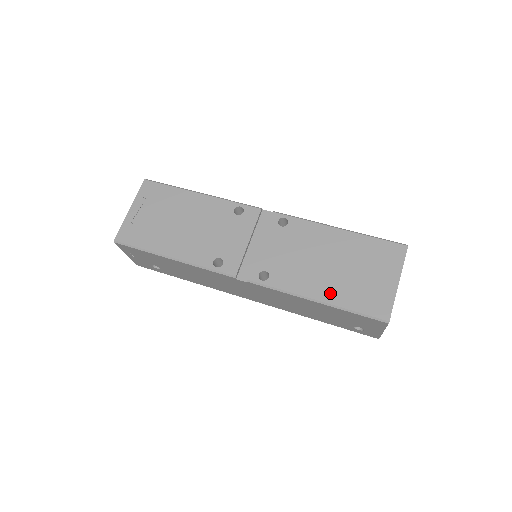
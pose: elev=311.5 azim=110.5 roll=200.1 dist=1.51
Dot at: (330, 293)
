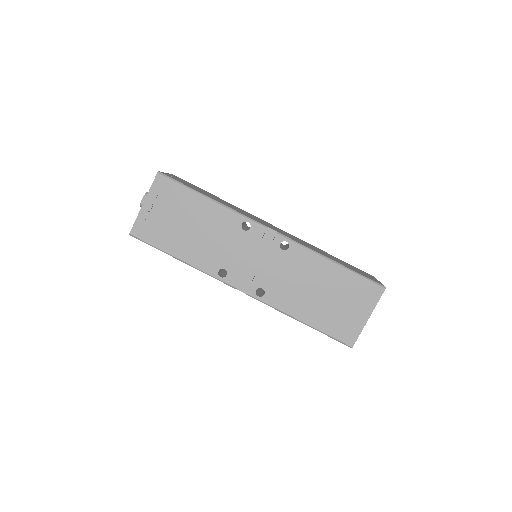
Dot at: (312, 317)
